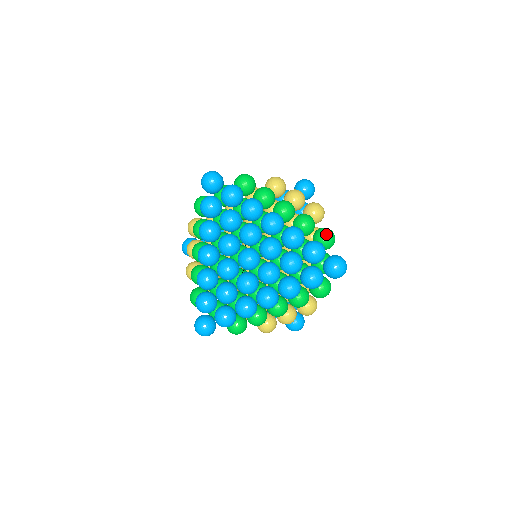
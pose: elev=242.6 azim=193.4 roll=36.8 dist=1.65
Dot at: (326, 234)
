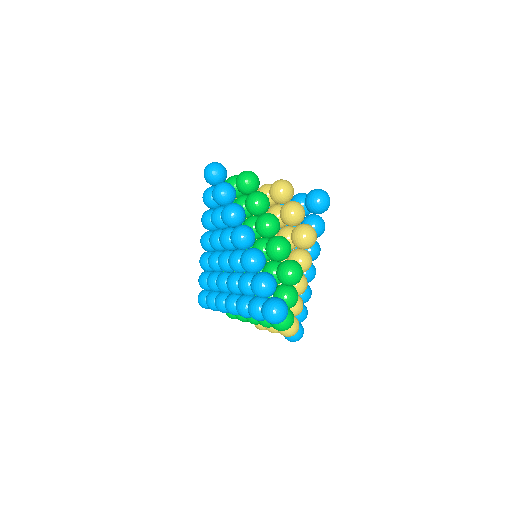
Dot at: (282, 271)
